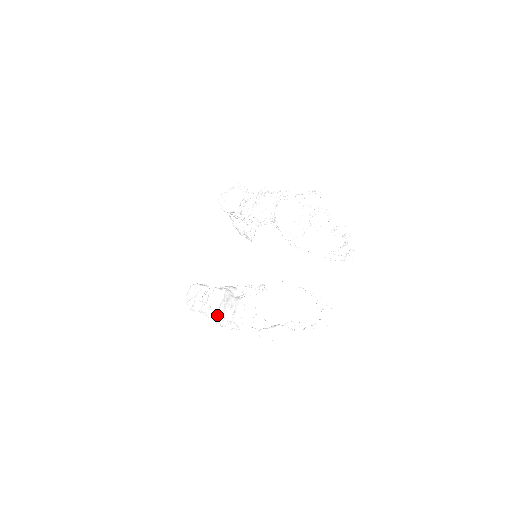
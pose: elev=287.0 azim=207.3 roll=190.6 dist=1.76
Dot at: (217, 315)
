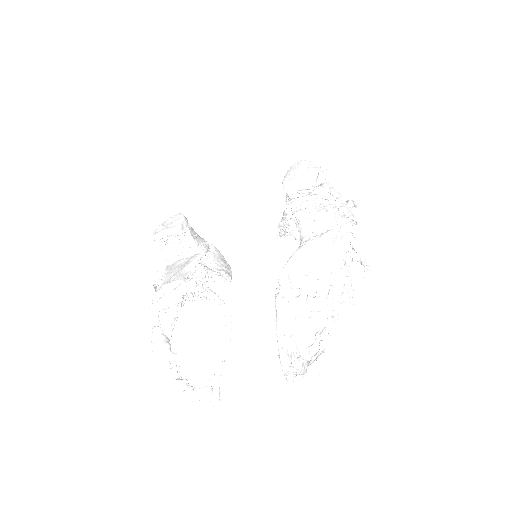
Dot at: (171, 264)
